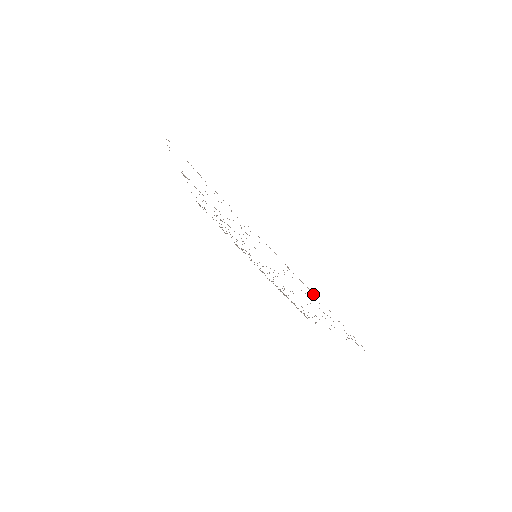
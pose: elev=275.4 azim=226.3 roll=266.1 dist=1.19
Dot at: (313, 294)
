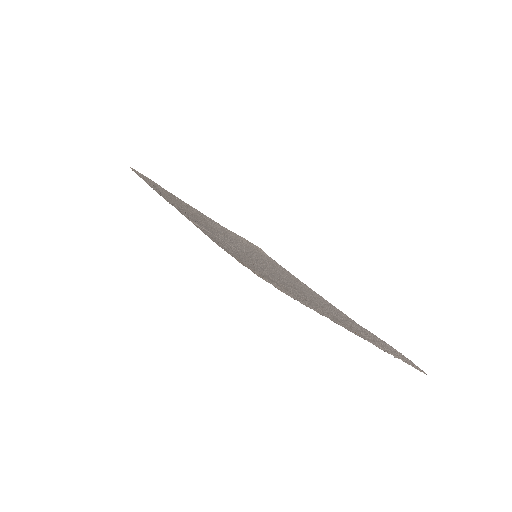
Dot at: occluded
